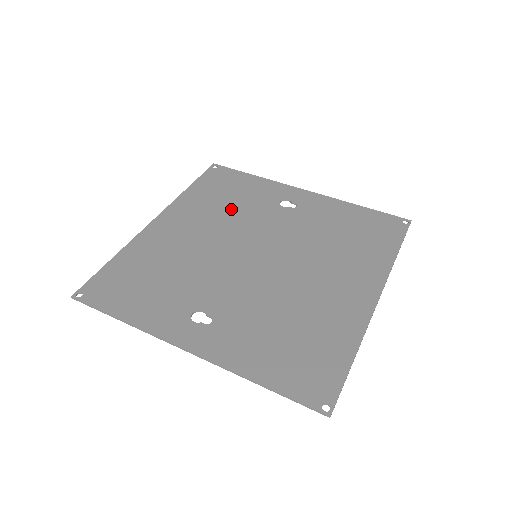
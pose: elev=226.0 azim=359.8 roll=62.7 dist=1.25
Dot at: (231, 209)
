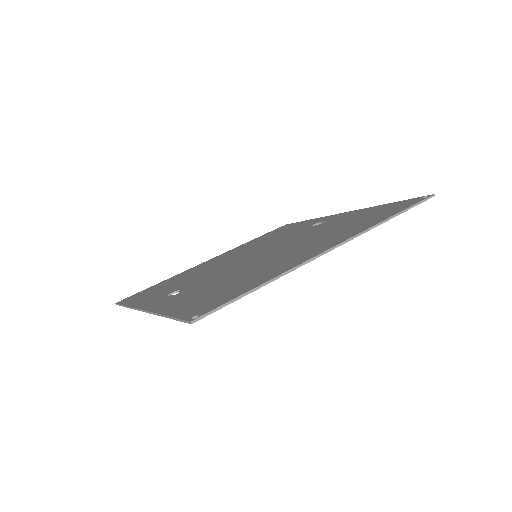
Dot at: (268, 240)
